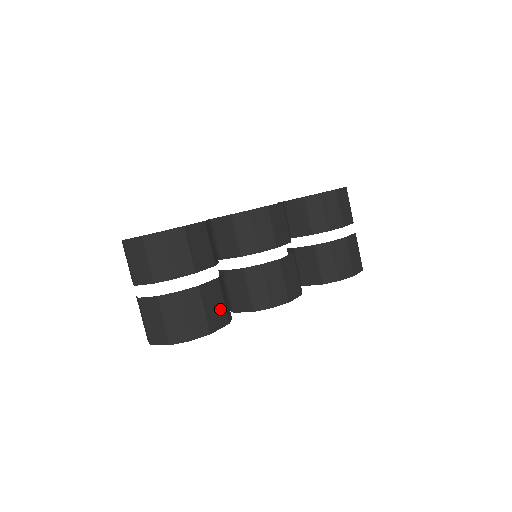
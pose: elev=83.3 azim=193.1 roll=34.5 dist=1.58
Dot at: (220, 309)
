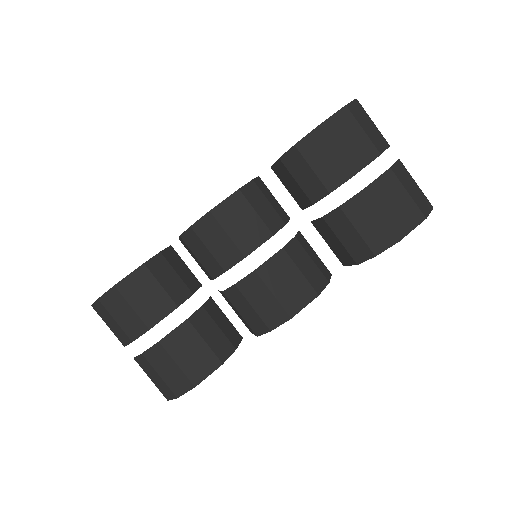
Dot at: (202, 353)
